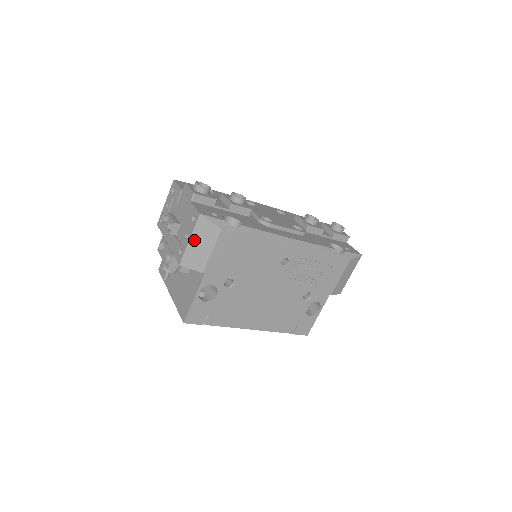
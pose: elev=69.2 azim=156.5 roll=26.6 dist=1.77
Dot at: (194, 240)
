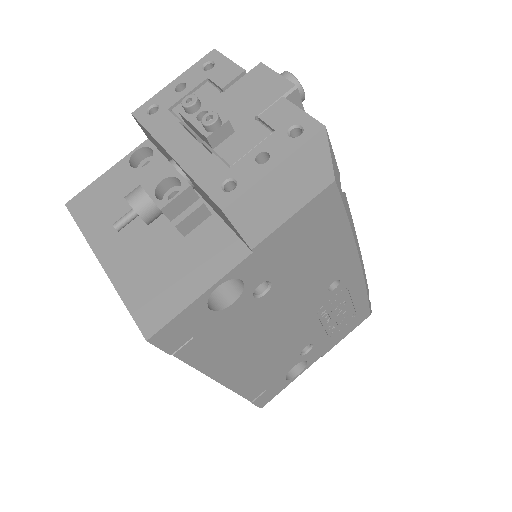
Dot at: (281, 173)
